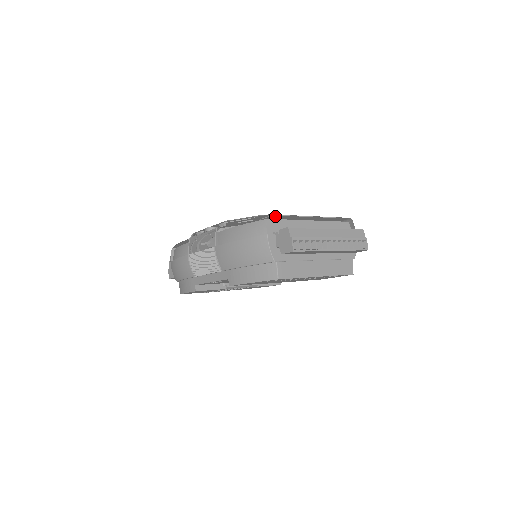
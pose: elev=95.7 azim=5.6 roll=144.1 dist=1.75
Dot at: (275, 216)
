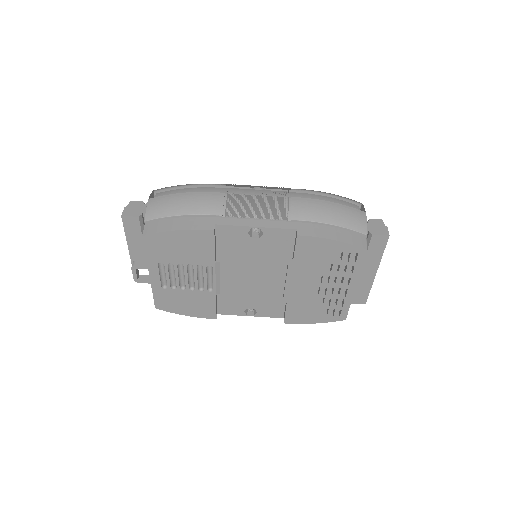
Dot at: occluded
